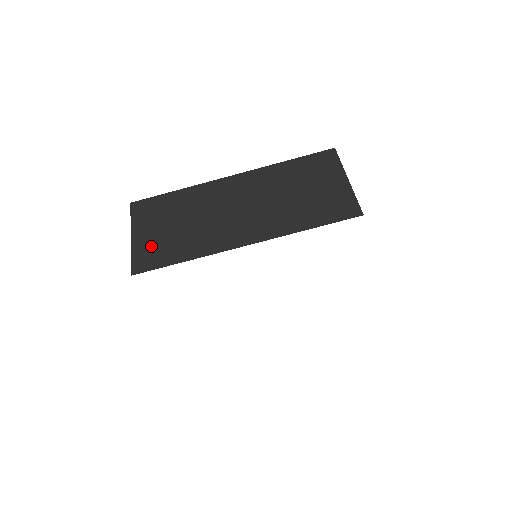
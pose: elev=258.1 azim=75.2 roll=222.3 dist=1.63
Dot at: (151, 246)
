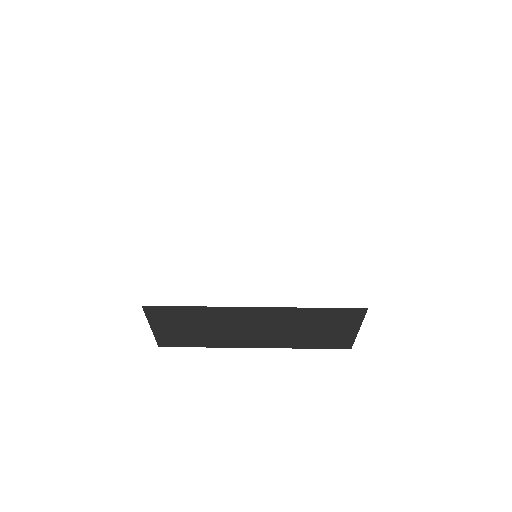
Dot at: occluded
